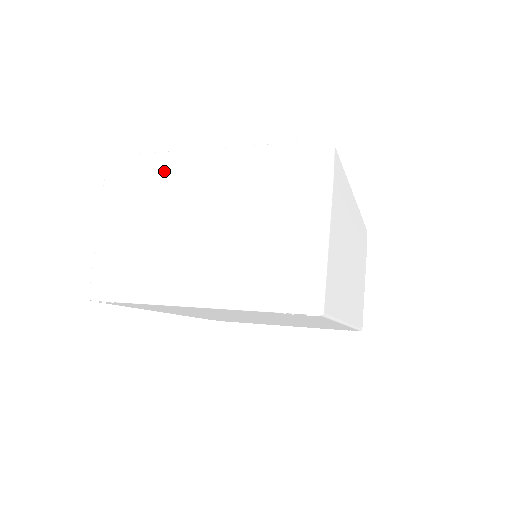
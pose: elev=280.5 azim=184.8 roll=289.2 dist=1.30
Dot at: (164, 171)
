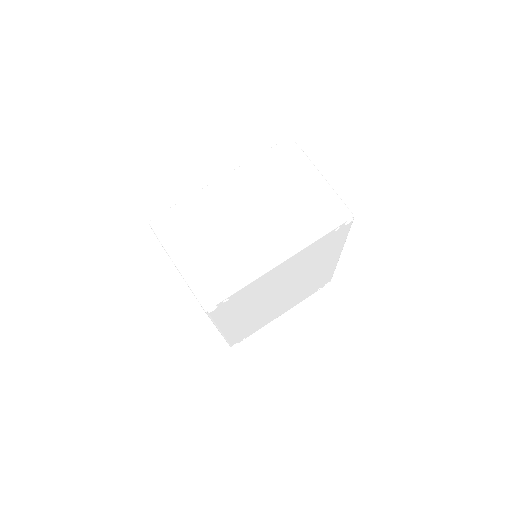
Dot at: (202, 204)
